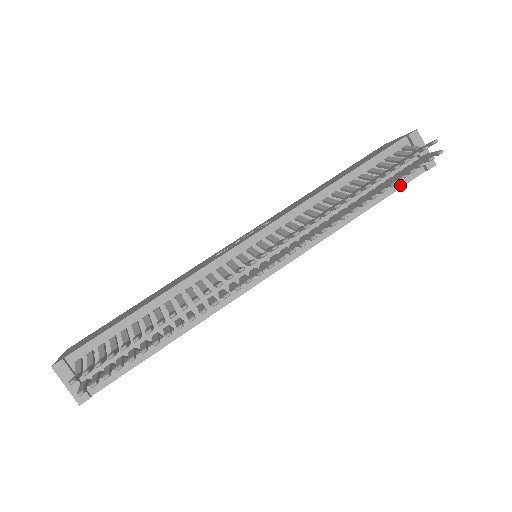
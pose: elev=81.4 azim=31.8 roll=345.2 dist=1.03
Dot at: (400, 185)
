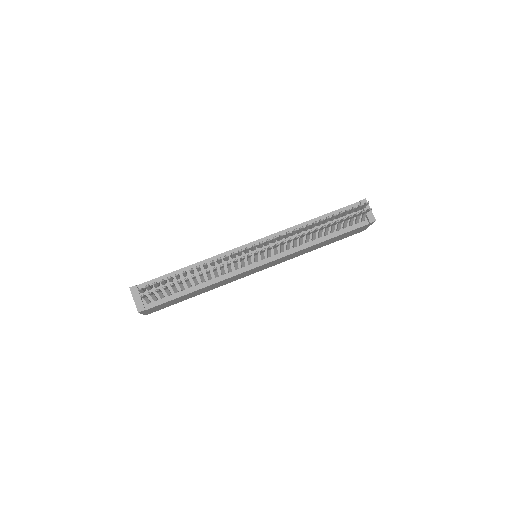
Dot at: (351, 229)
